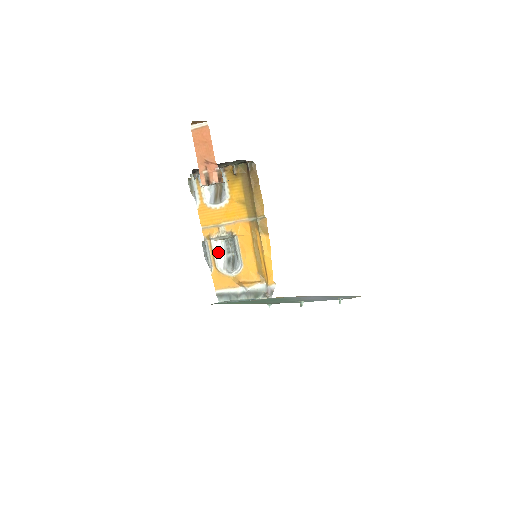
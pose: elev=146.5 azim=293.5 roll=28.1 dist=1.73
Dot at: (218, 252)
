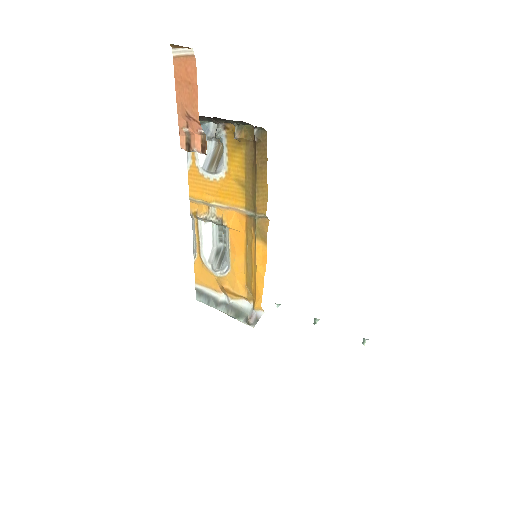
Dot at: (205, 237)
